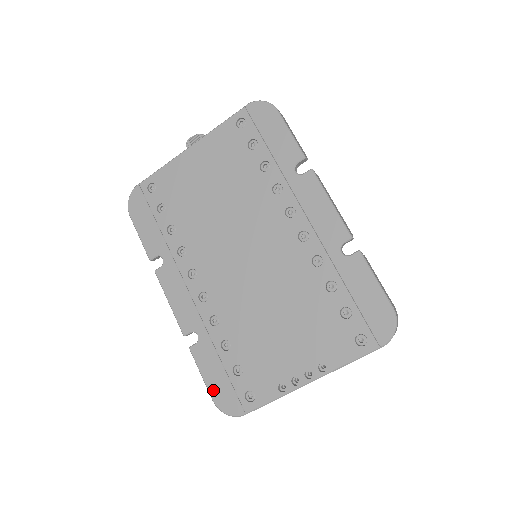
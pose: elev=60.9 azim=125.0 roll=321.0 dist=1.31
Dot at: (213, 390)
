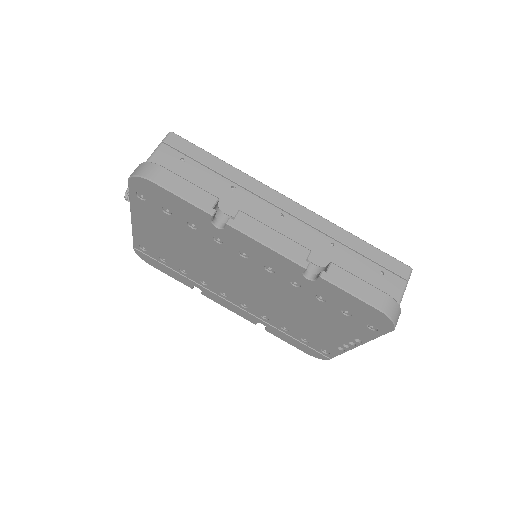
Dot at: (300, 349)
